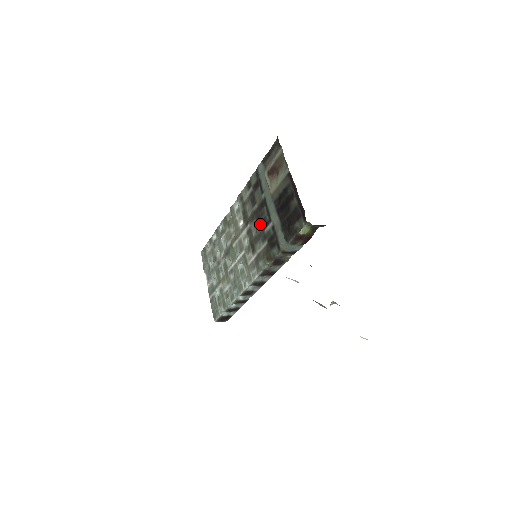
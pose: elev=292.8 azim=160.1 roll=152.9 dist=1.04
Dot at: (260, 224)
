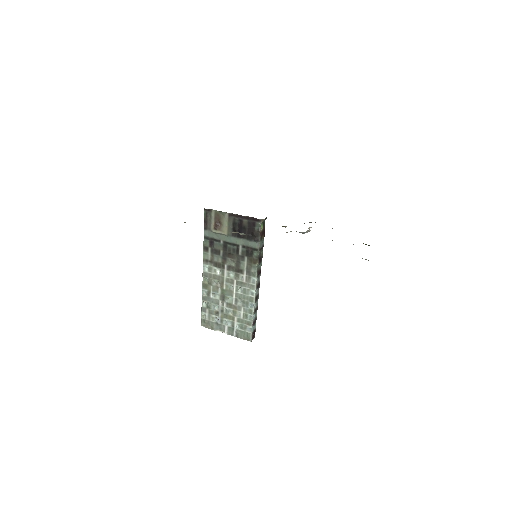
Dot at: (233, 256)
